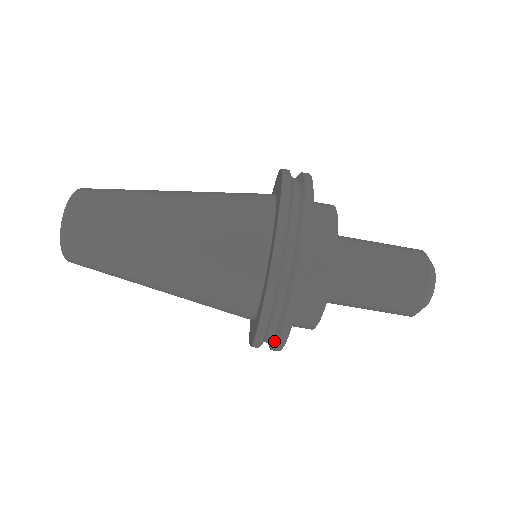
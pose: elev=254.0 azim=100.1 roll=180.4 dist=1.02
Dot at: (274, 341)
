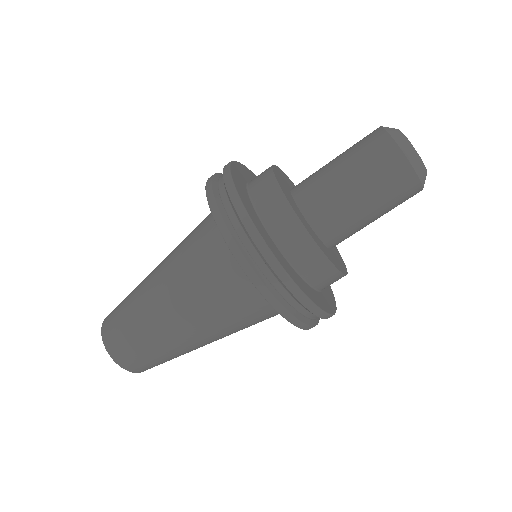
Dot at: (297, 301)
